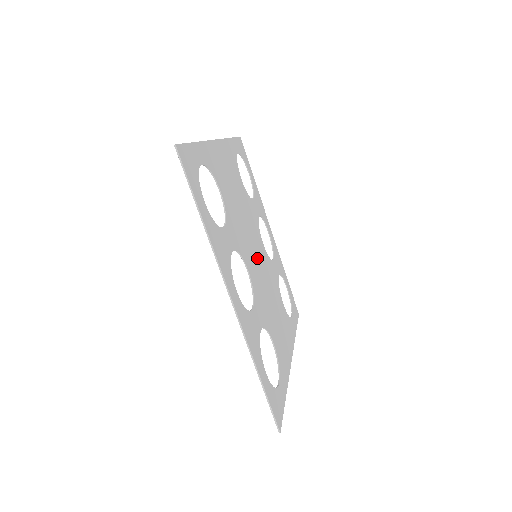
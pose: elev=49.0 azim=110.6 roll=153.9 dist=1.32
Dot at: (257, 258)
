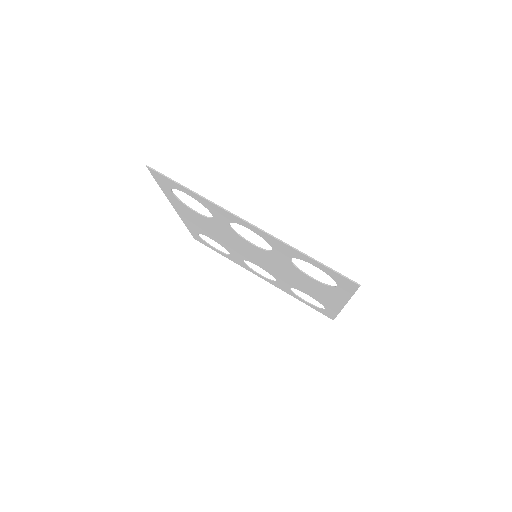
Dot at: (258, 257)
